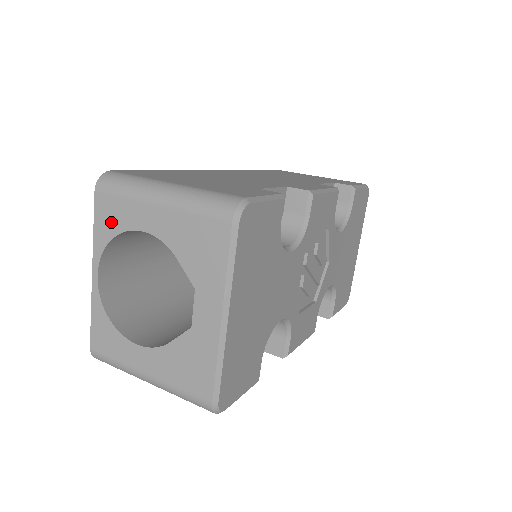
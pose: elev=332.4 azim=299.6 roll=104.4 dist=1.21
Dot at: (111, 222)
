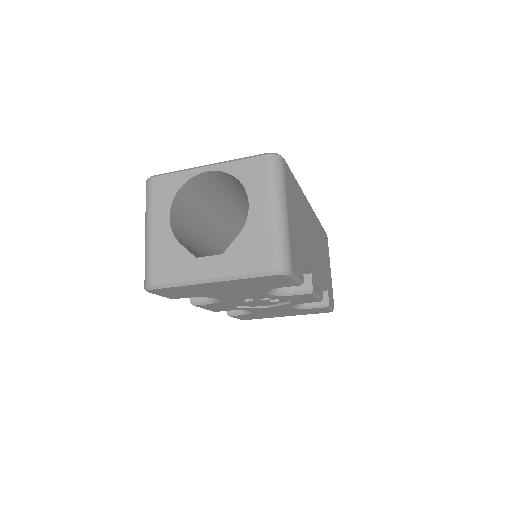
Dot at: (248, 174)
